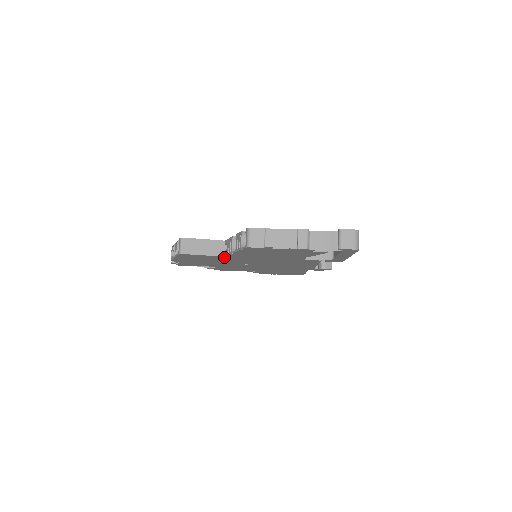
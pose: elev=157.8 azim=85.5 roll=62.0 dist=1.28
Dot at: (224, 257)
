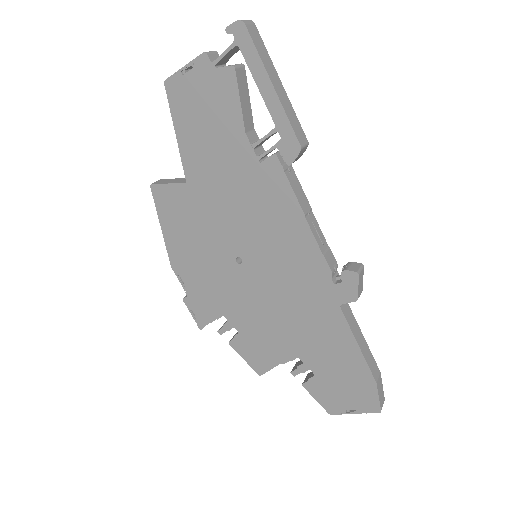
Dot at: (190, 192)
